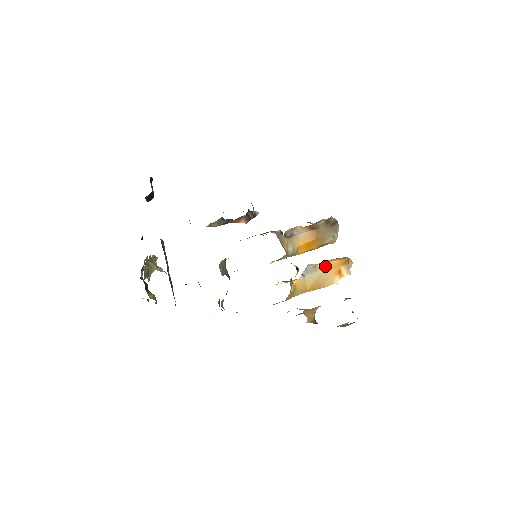
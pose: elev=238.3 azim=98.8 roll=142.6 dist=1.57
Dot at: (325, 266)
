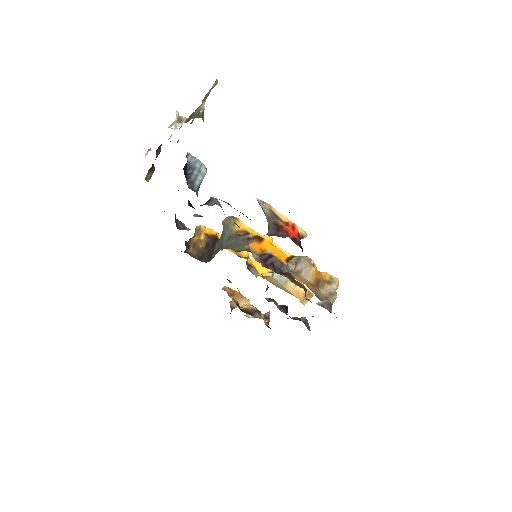
Dot at: (291, 290)
